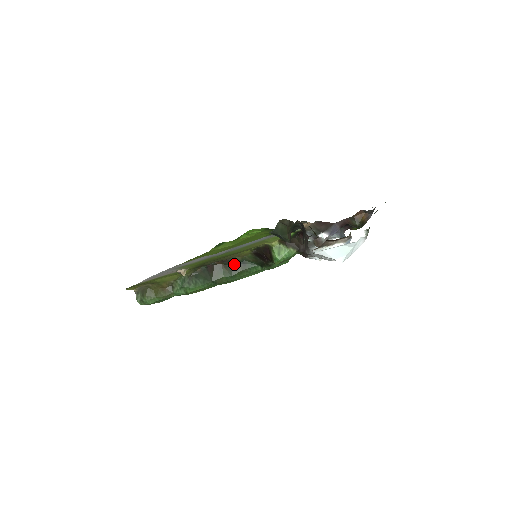
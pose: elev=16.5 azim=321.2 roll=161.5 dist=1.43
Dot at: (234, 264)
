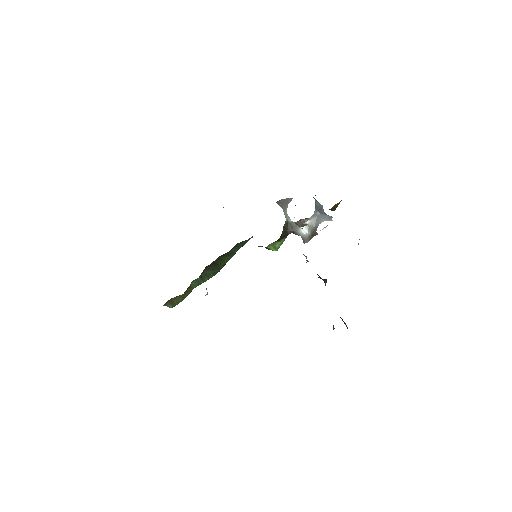
Dot at: (229, 251)
